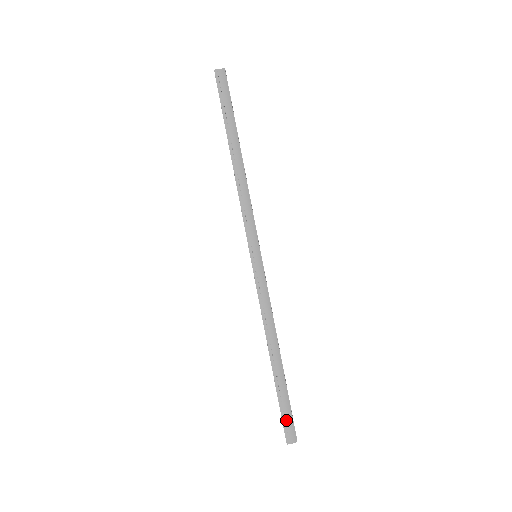
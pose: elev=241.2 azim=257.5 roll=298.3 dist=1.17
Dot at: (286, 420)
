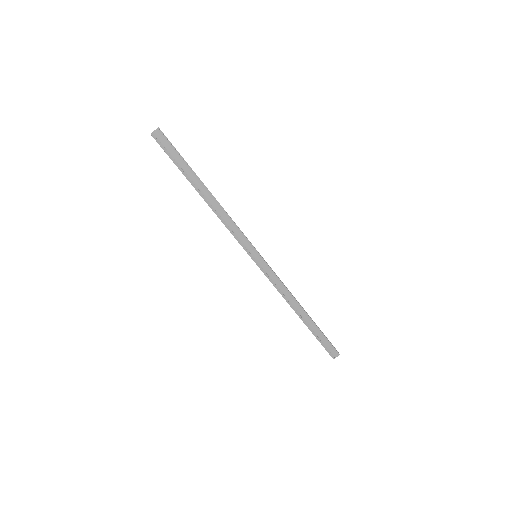
Dot at: (326, 346)
